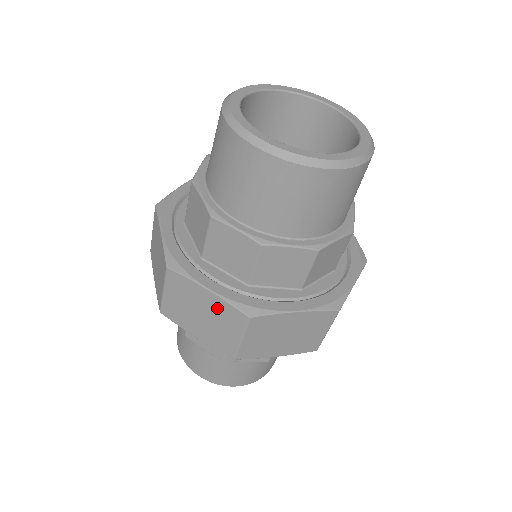
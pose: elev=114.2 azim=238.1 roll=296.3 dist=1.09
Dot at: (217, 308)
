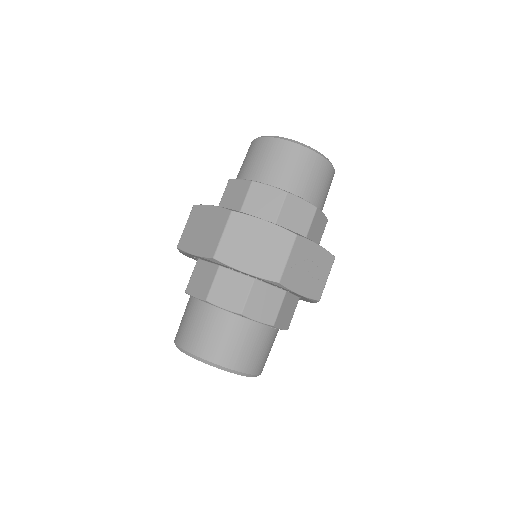
Dot at: (214, 217)
